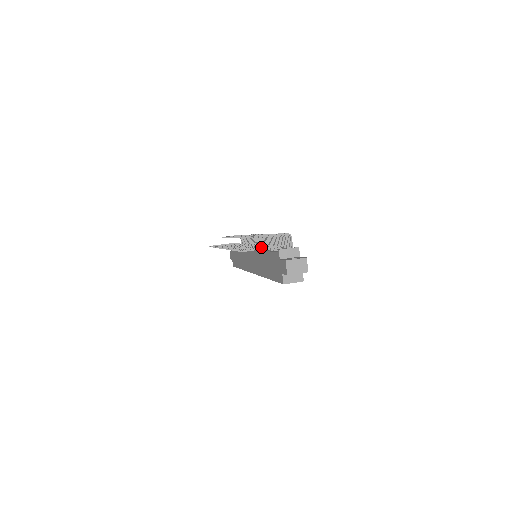
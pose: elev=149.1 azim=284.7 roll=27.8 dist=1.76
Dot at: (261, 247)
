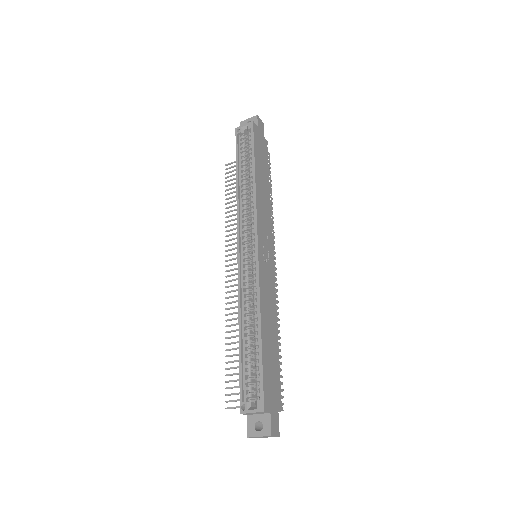
Dot at: occluded
